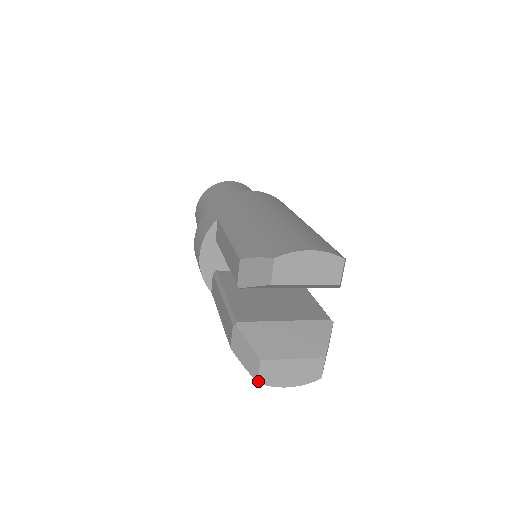
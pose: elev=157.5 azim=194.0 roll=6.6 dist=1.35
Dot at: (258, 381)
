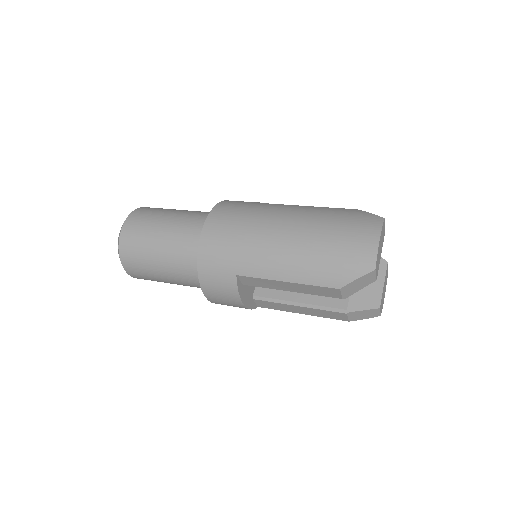
Dot at: occluded
